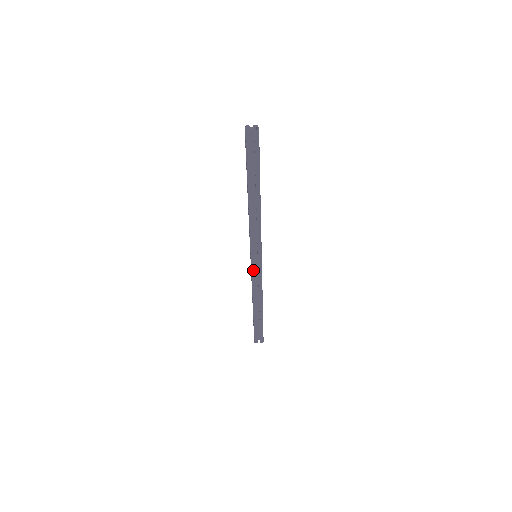
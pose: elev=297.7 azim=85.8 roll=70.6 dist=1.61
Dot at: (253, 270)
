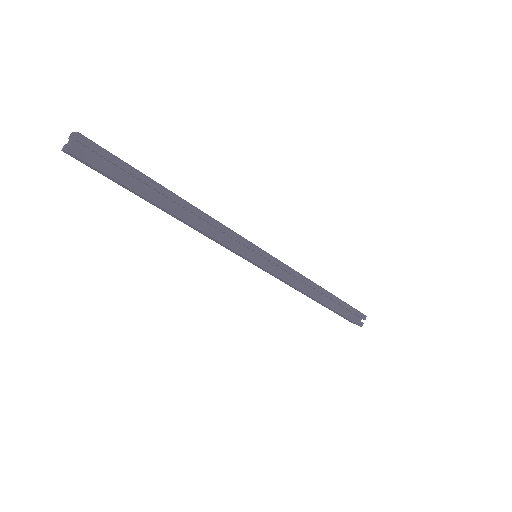
Dot at: (272, 271)
